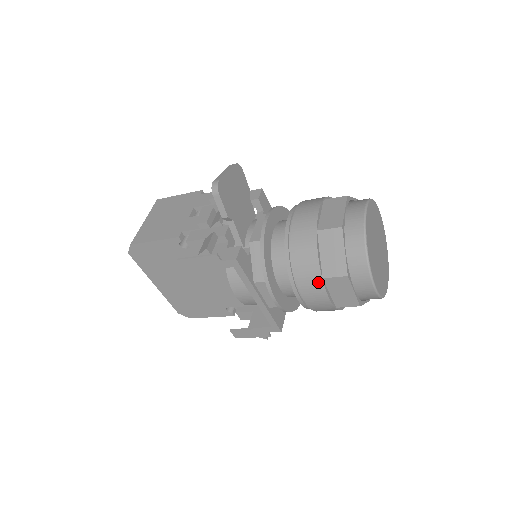
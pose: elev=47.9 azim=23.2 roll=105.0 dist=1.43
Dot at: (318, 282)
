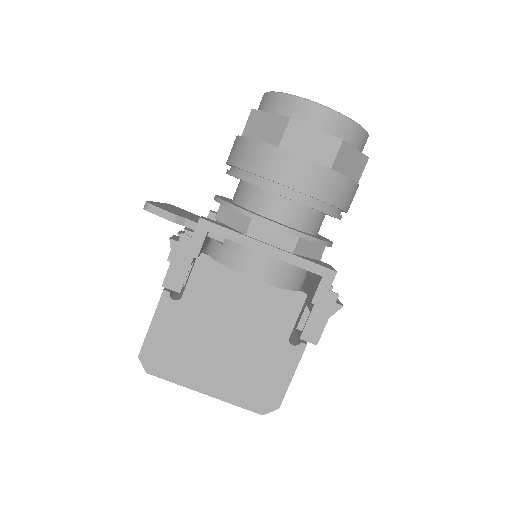
Dot at: (279, 154)
